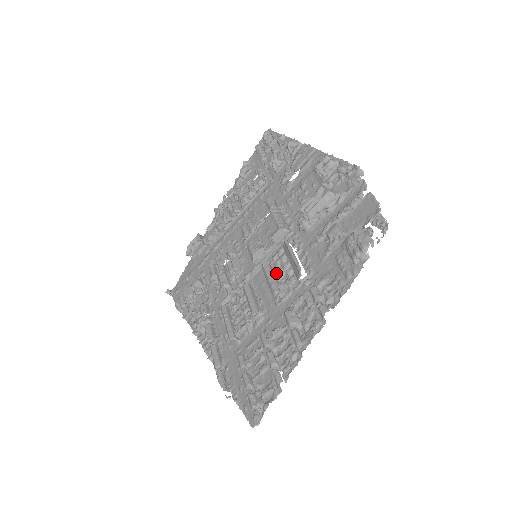
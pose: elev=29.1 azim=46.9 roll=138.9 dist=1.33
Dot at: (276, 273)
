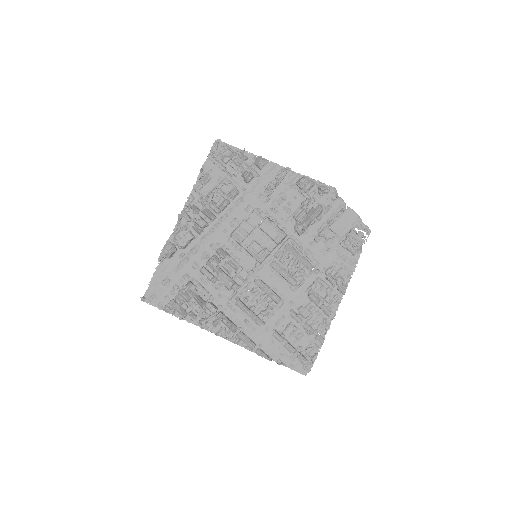
Dot at: (284, 267)
